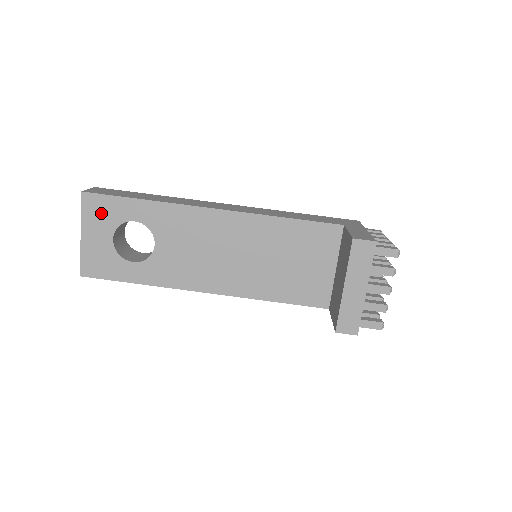
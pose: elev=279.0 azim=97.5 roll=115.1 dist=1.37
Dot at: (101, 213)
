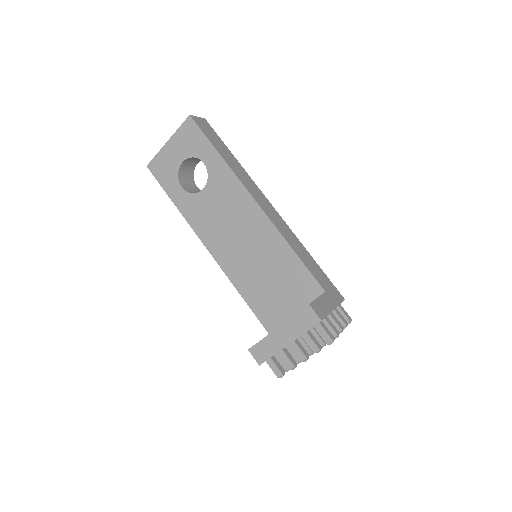
Dot at: (190, 139)
